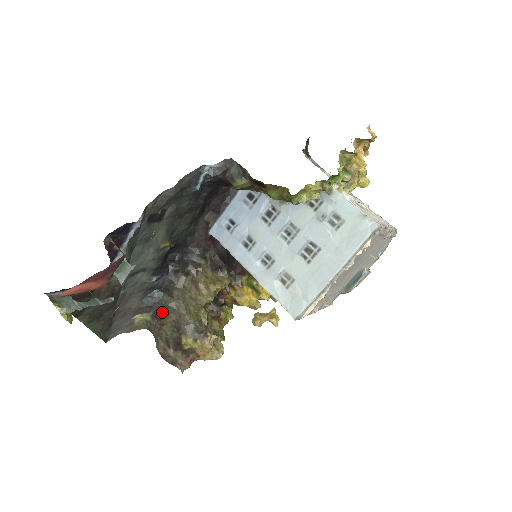
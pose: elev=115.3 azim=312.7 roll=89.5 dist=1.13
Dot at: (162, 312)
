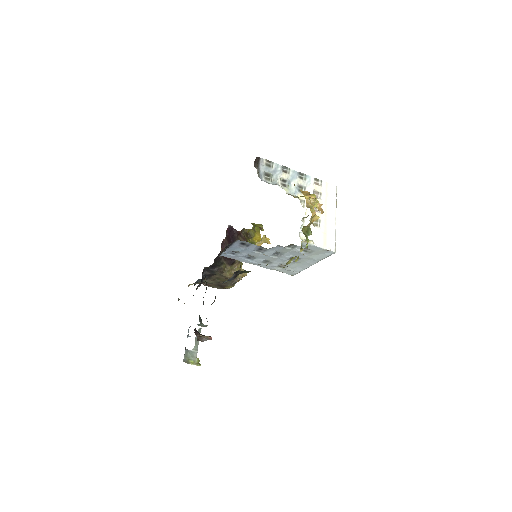
Dot at: occluded
